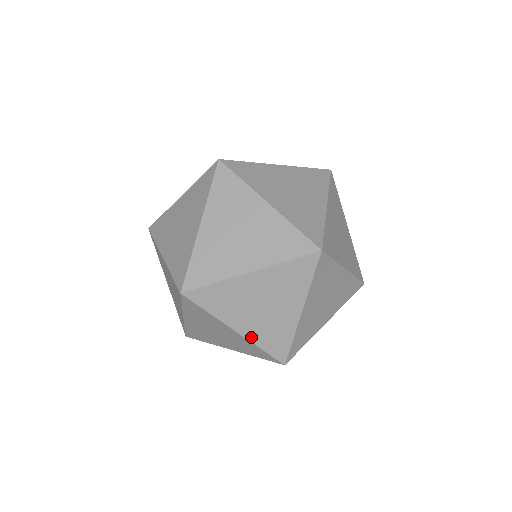
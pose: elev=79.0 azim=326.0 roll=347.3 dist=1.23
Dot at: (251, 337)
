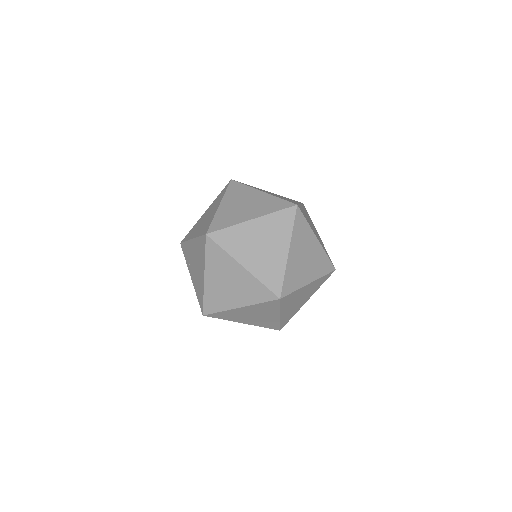
Dot at: occluded
